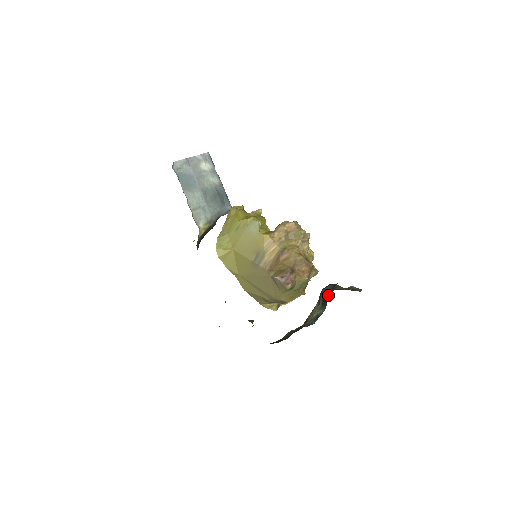
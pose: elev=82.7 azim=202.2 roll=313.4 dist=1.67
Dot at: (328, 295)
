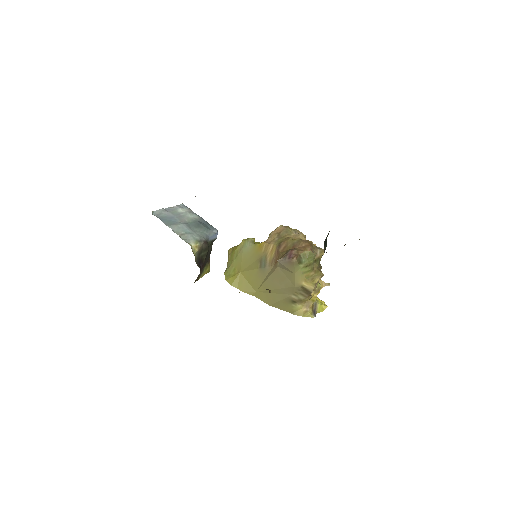
Dot at: occluded
